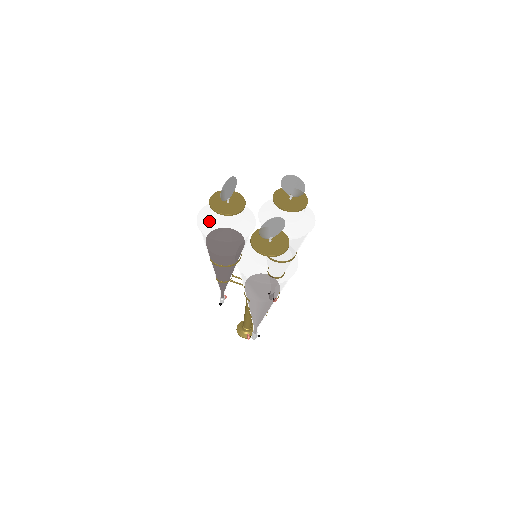
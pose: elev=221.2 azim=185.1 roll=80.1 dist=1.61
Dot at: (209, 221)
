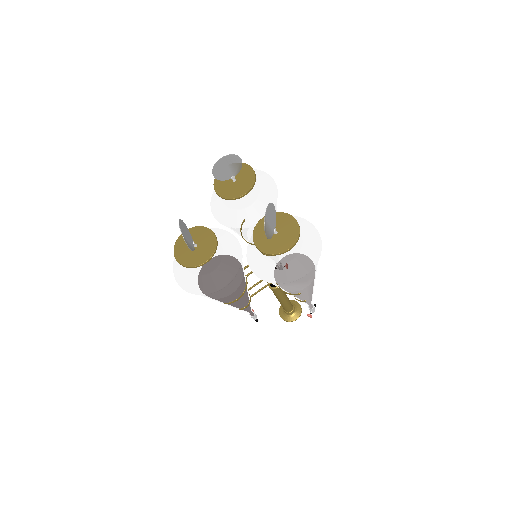
Dot at: (198, 279)
